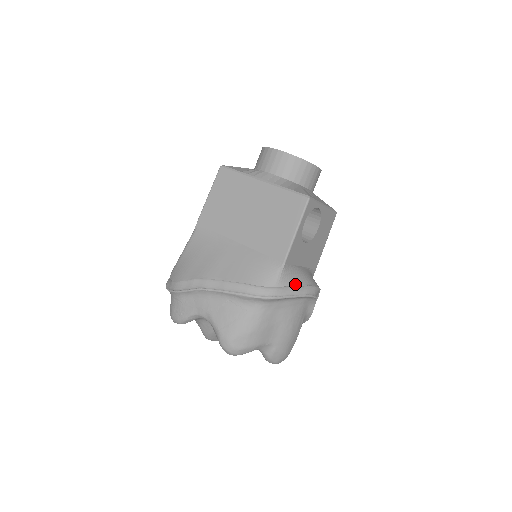
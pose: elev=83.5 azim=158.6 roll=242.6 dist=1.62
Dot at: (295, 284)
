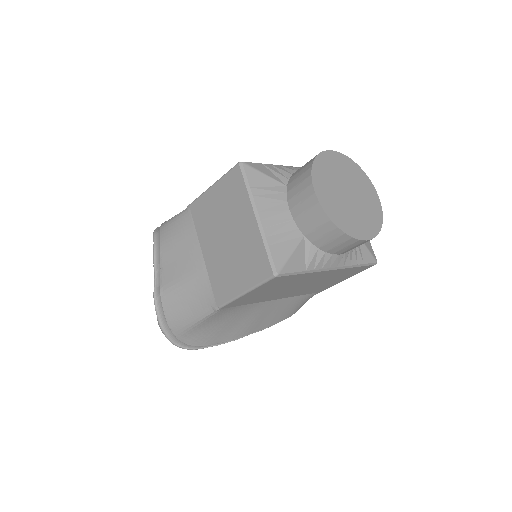
Dot at: occluded
